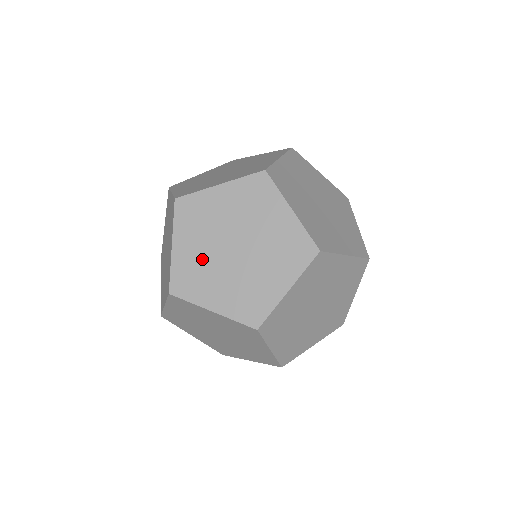
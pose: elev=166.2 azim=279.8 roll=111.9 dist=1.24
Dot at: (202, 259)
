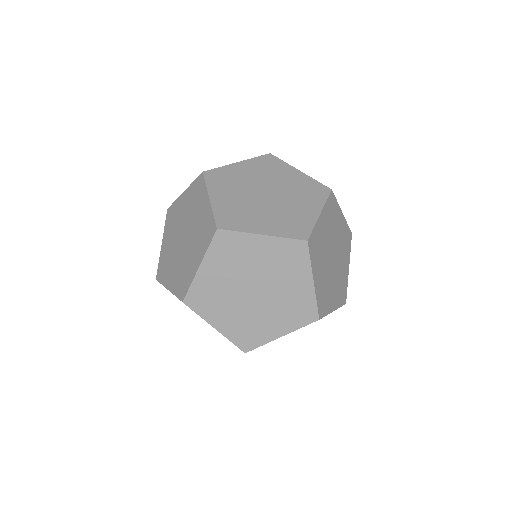
Dot at: occluded
